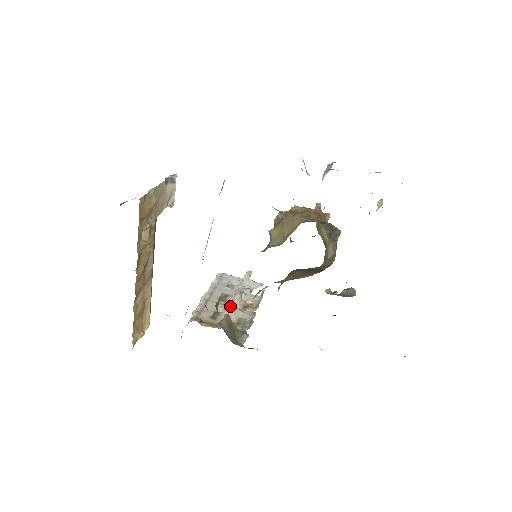
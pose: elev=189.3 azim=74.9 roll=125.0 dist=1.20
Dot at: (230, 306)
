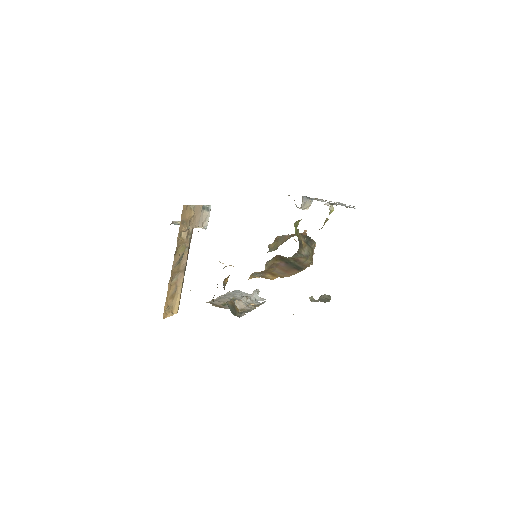
Dot at: (237, 300)
